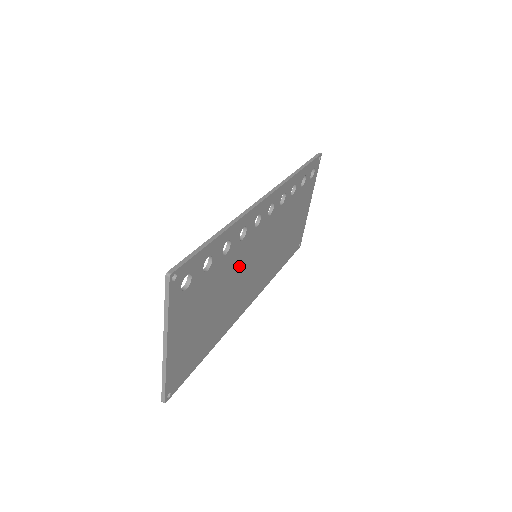
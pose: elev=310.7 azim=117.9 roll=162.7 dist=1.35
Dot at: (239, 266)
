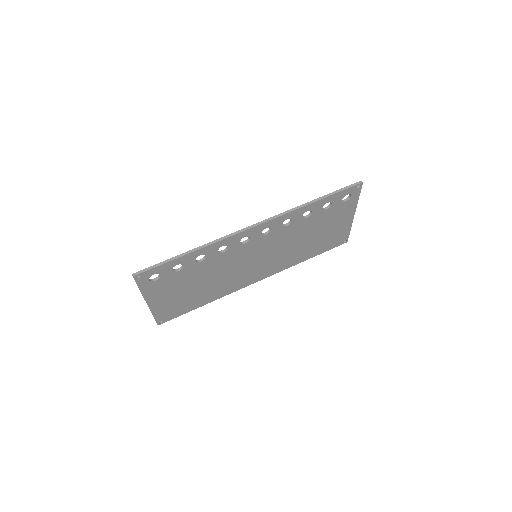
Dot at: (227, 264)
